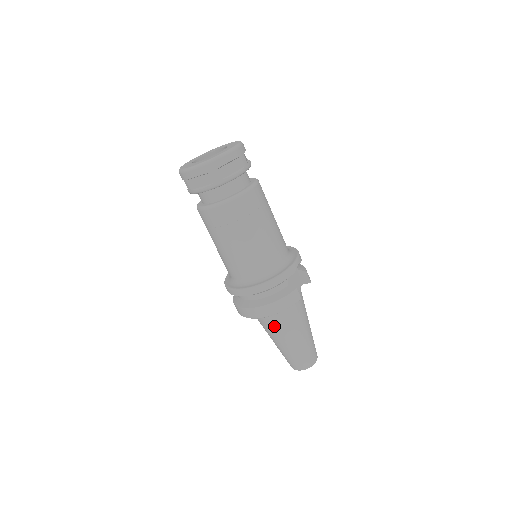
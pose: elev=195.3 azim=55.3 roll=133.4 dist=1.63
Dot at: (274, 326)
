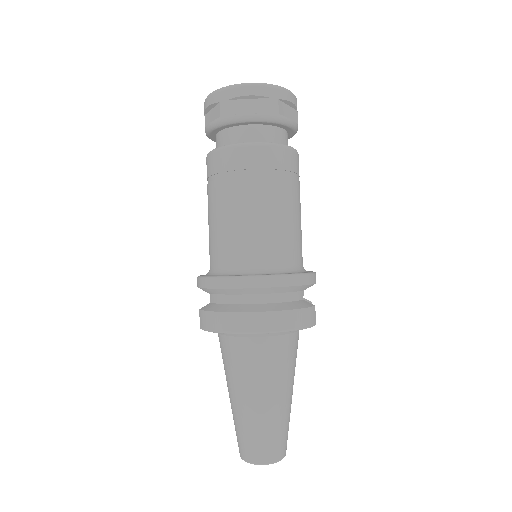
Dot at: (262, 363)
